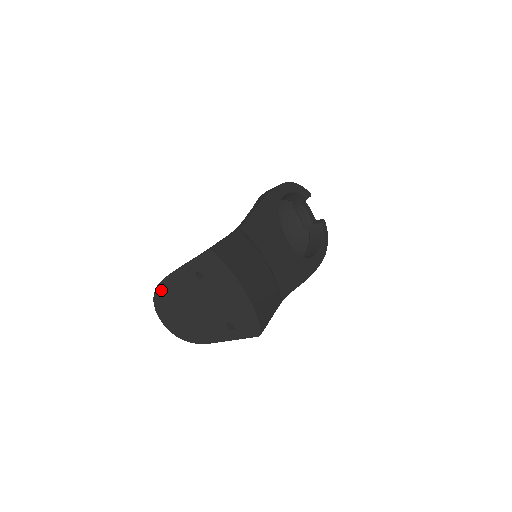
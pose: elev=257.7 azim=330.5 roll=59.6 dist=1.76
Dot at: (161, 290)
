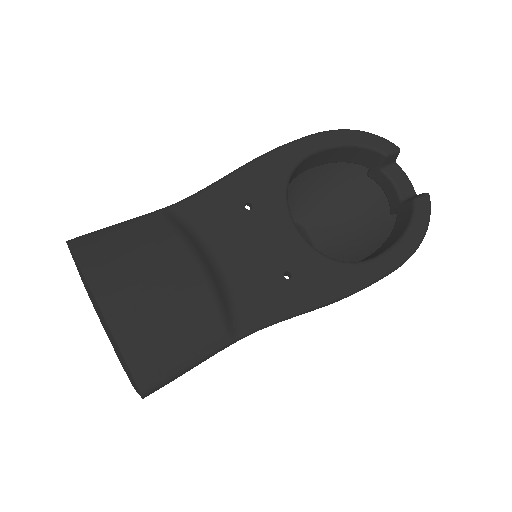
Dot at: occluded
